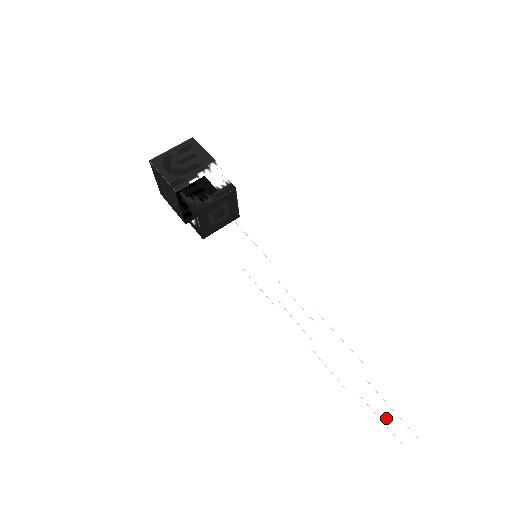
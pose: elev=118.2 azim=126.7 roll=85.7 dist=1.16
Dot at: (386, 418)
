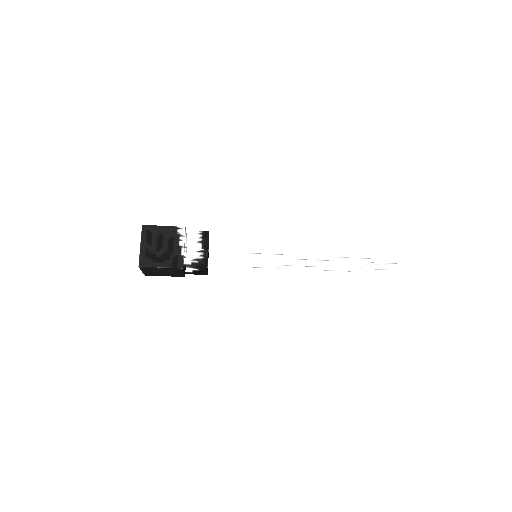
Dot at: (384, 268)
